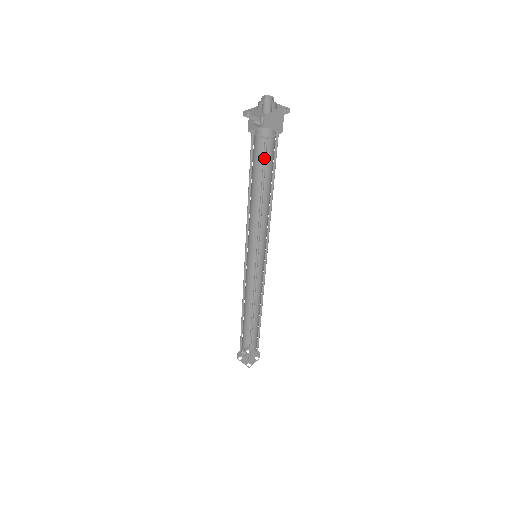
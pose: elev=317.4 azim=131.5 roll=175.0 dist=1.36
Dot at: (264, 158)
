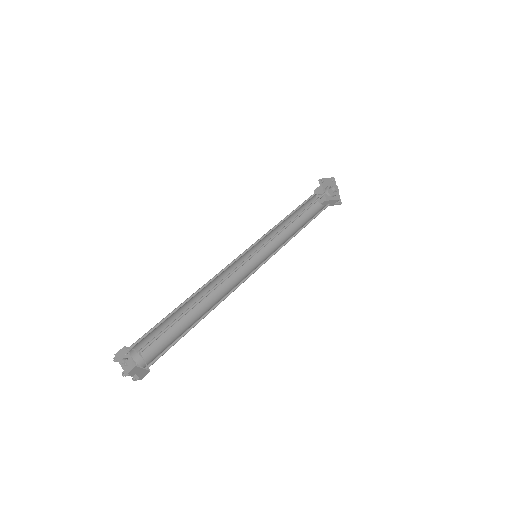
Dot at: (317, 200)
